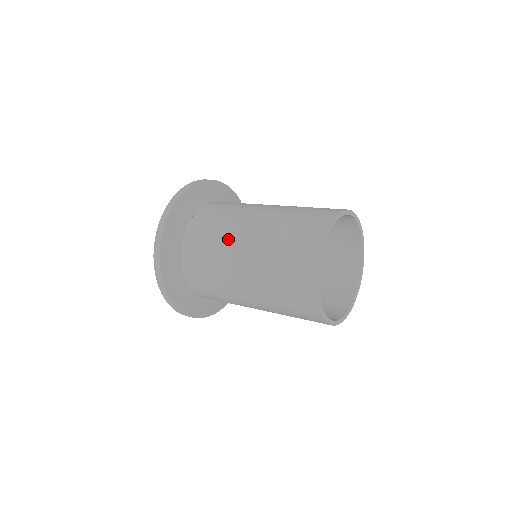
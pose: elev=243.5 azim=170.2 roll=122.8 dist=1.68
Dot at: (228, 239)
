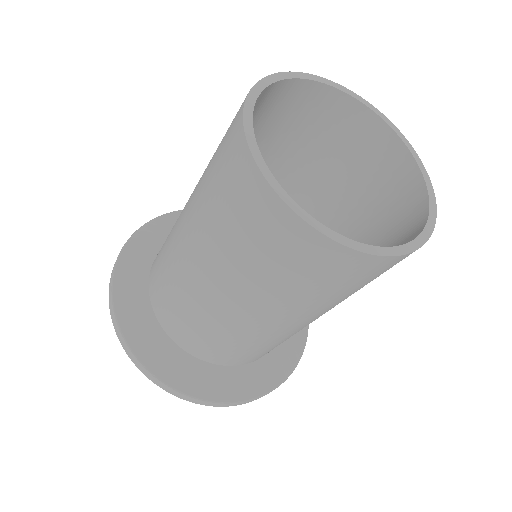
Dot at: (190, 291)
